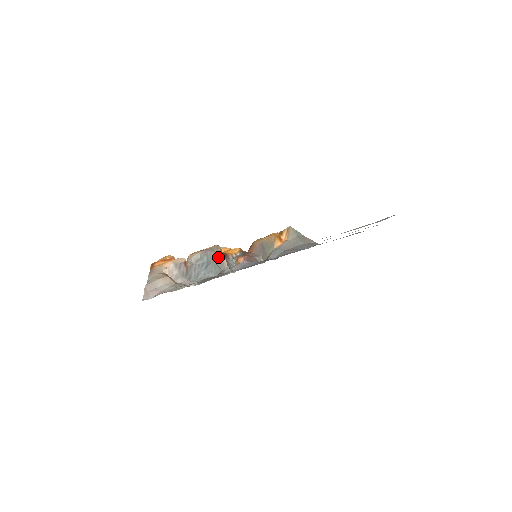
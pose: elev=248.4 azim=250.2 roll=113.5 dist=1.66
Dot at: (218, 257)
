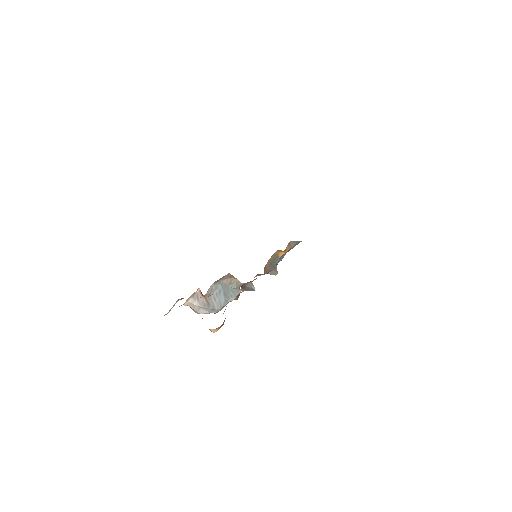
Dot at: (230, 281)
